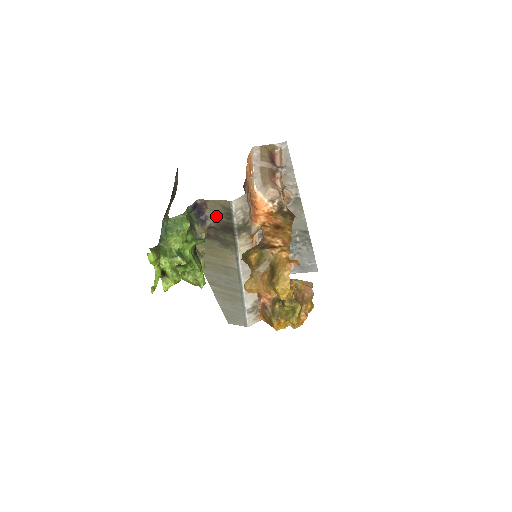
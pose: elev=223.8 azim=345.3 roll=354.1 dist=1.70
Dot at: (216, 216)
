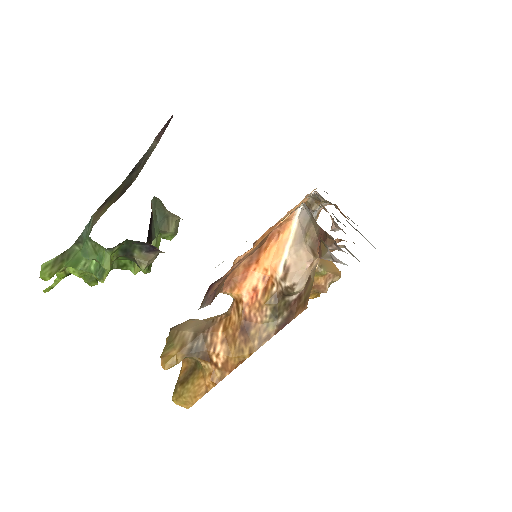
Dot at: occluded
